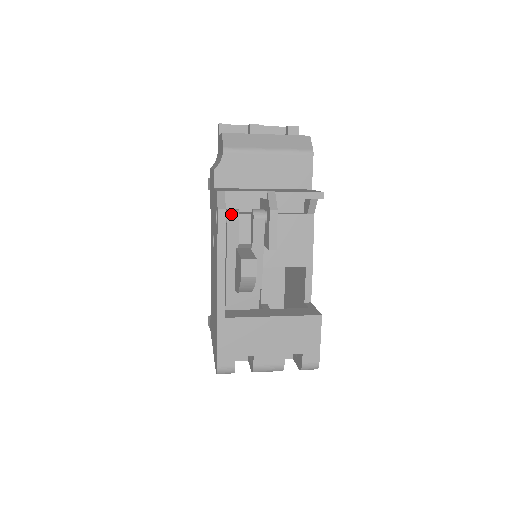
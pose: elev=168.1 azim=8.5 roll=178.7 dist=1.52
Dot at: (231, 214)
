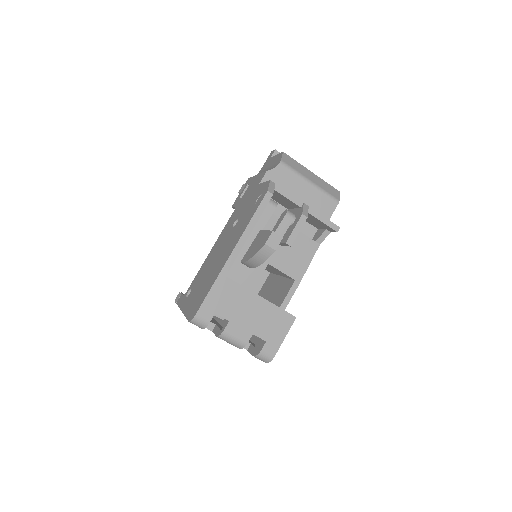
Dot at: (272, 202)
